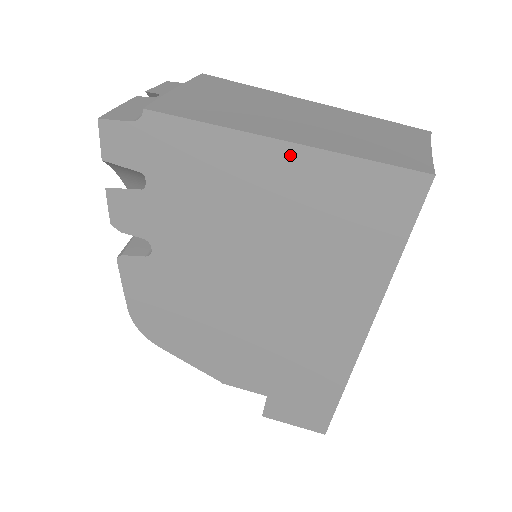
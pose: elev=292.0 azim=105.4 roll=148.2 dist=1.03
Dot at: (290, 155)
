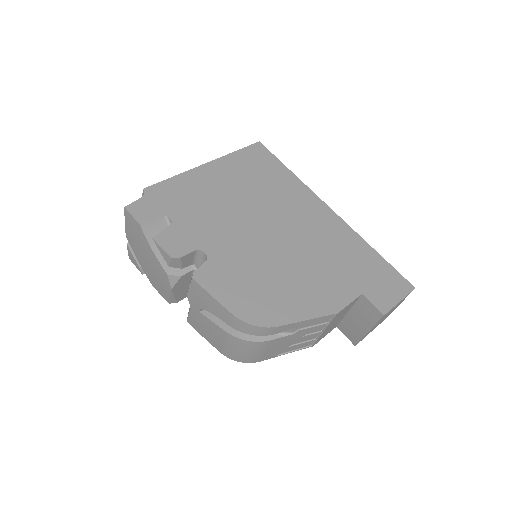
Dot at: (213, 166)
